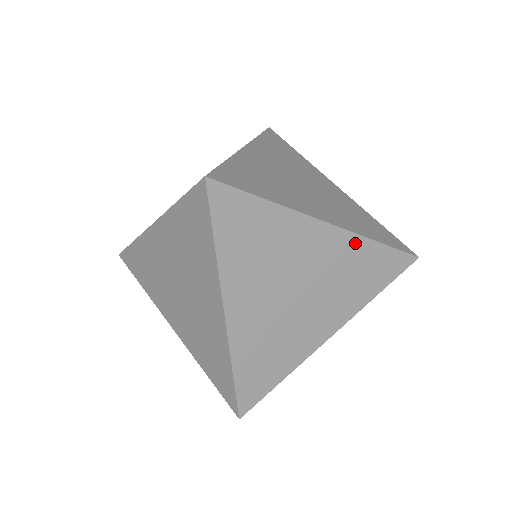
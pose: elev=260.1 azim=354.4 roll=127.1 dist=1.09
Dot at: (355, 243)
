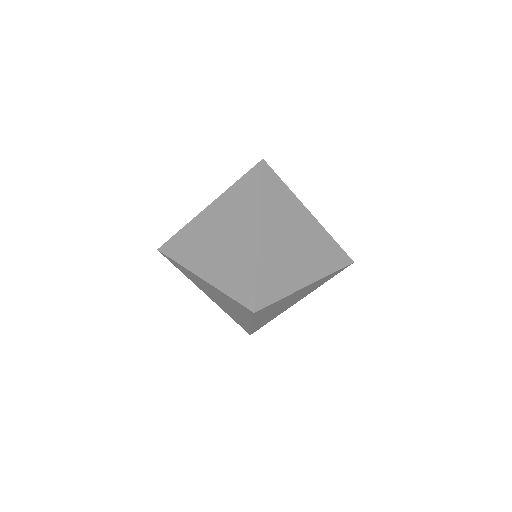
Dot at: (323, 233)
